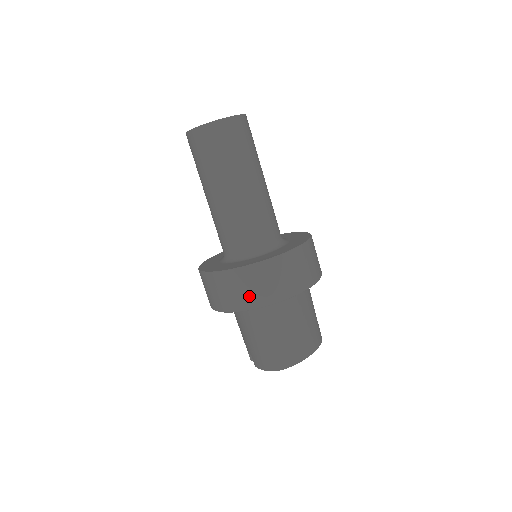
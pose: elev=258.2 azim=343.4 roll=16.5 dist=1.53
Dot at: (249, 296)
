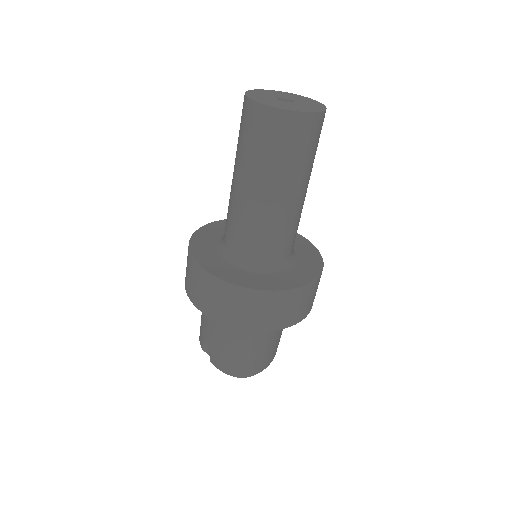
Dot at: (256, 319)
